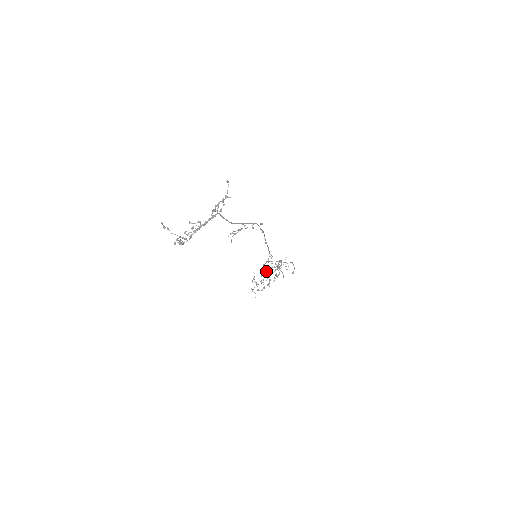
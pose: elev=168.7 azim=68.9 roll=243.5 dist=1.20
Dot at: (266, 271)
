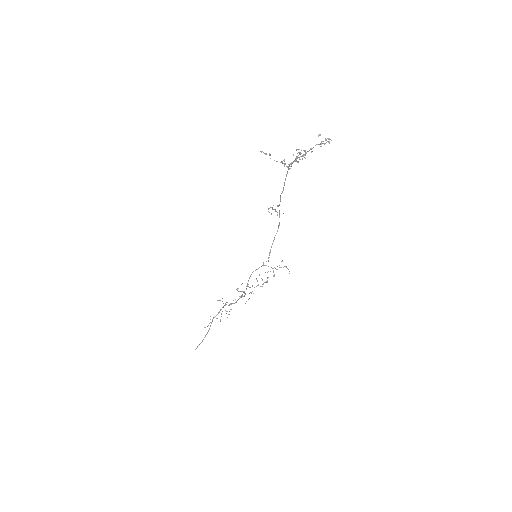
Dot at: (248, 284)
